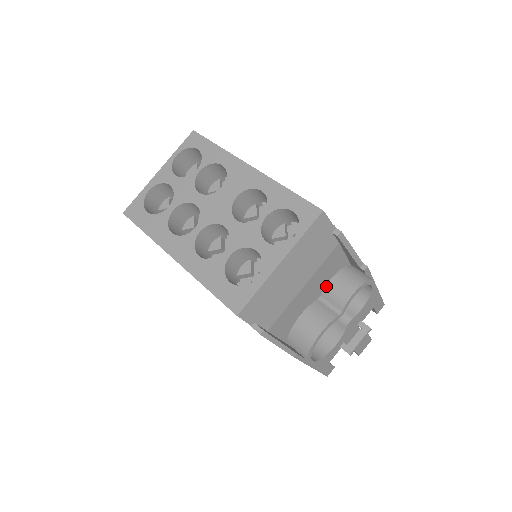
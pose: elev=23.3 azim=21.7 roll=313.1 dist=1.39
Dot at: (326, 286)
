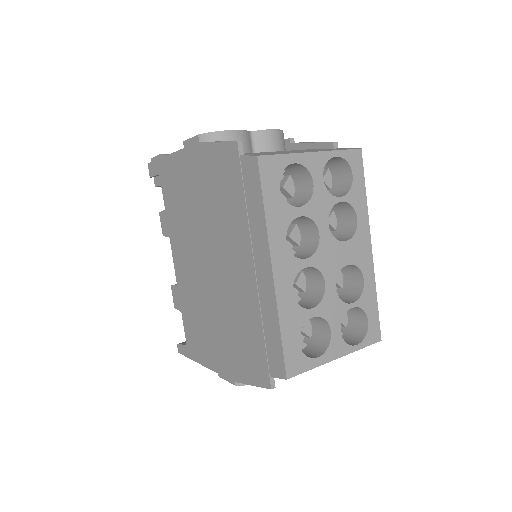
Dot at: occluded
